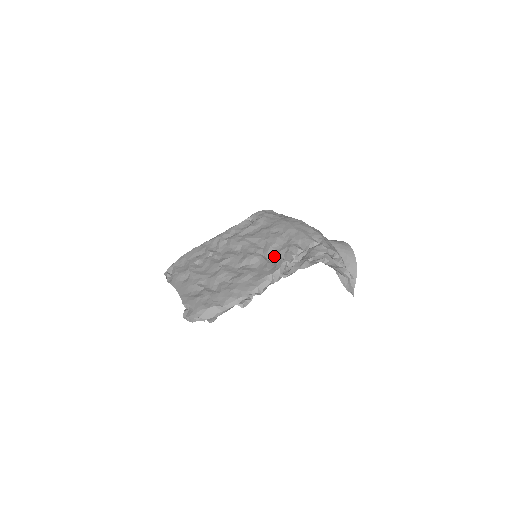
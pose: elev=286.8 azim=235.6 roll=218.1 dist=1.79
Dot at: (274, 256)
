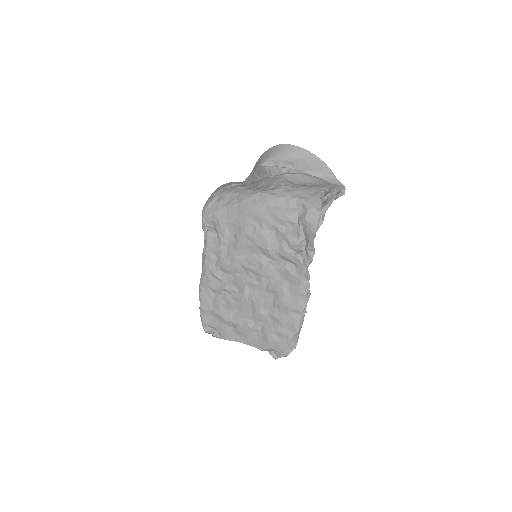
Dot at: (283, 256)
